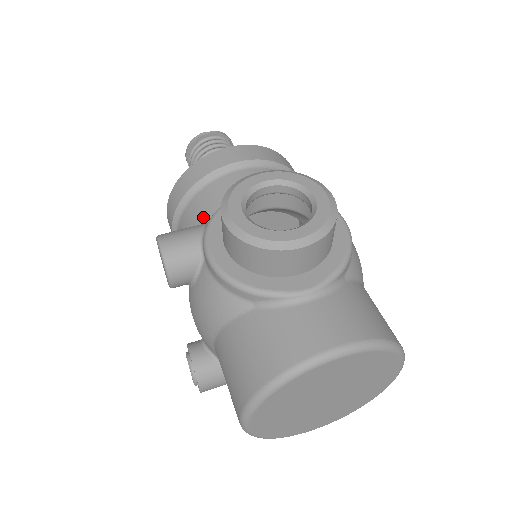
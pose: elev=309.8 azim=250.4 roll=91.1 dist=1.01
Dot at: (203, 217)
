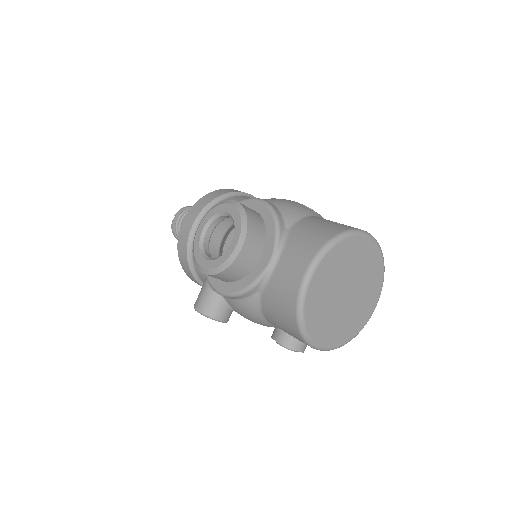
Dot at: occluded
